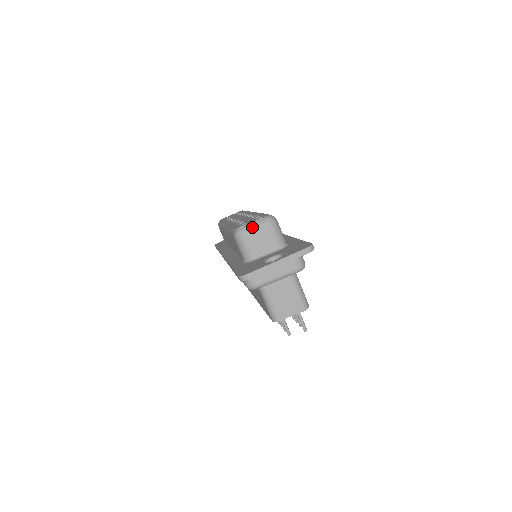
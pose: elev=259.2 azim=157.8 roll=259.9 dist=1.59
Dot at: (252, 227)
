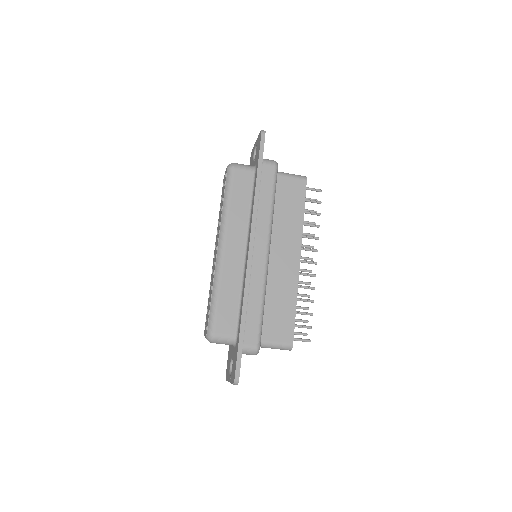
Dot at: occluded
